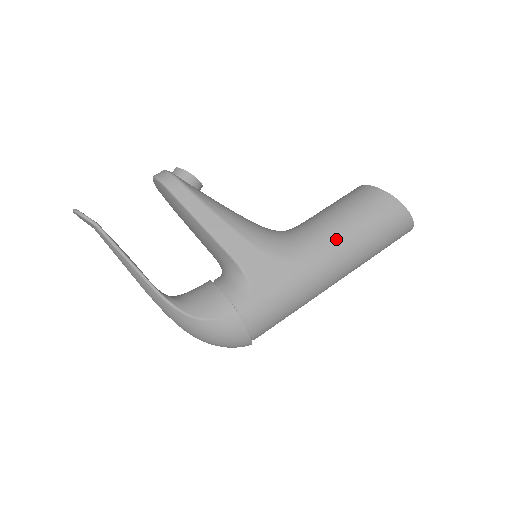
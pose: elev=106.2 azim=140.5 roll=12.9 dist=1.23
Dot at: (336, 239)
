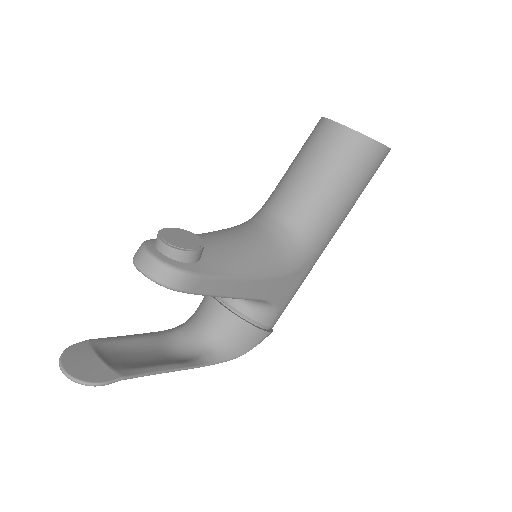
Dot at: (339, 220)
